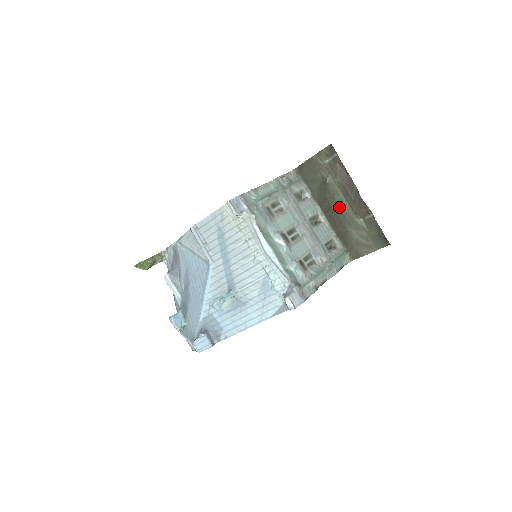
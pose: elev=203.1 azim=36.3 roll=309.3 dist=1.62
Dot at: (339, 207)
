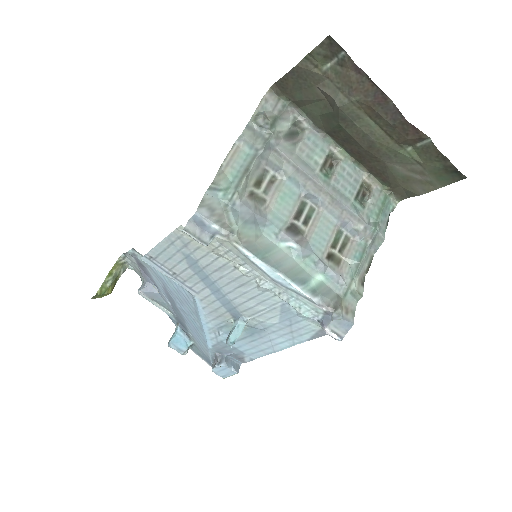
Dot at: (366, 138)
